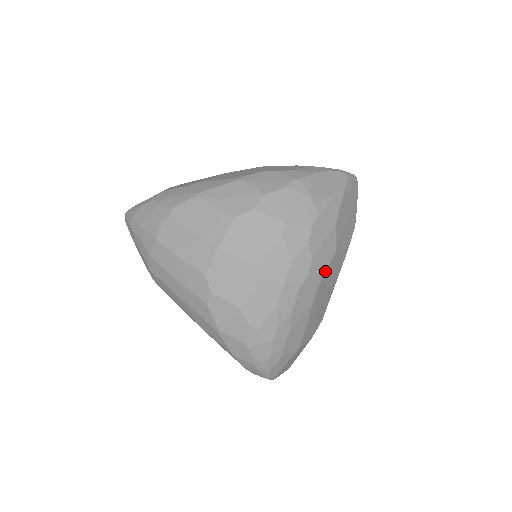
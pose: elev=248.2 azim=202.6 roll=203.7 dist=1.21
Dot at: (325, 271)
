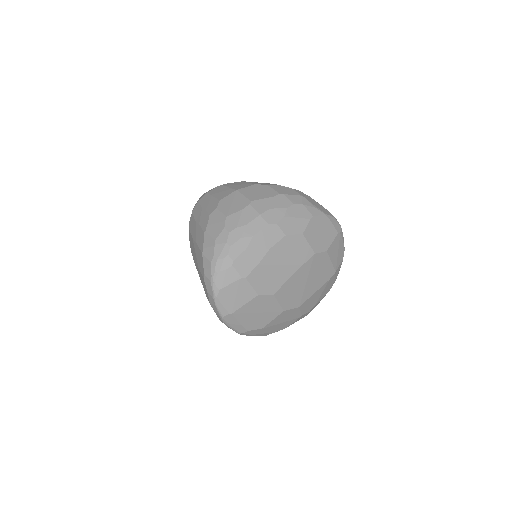
Dot at: (289, 236)
